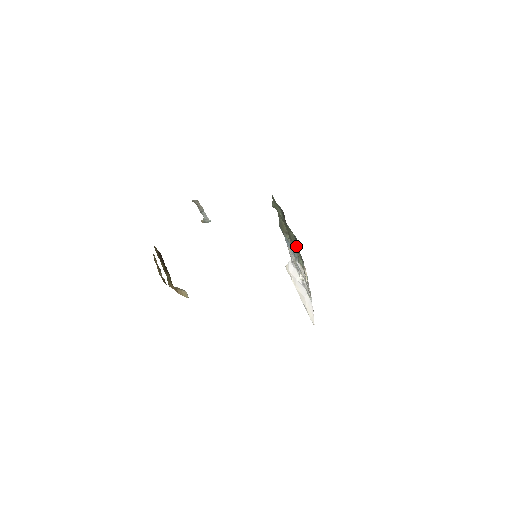
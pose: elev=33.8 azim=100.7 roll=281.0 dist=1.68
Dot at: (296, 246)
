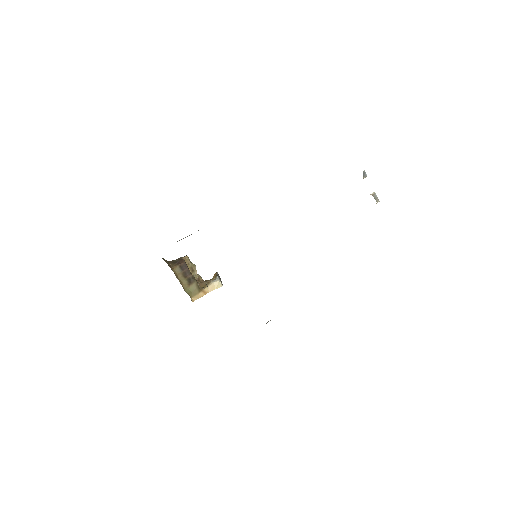
Dot at: occluded
